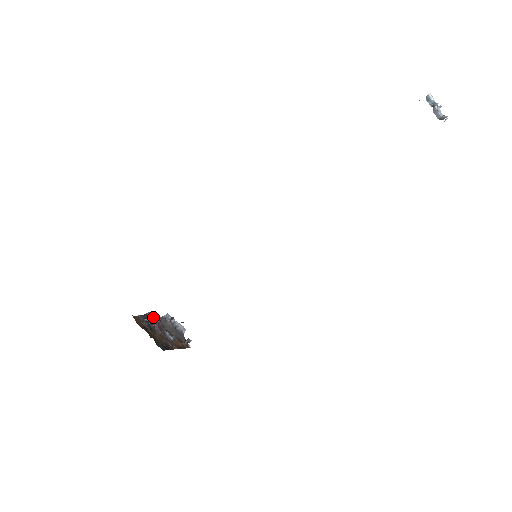
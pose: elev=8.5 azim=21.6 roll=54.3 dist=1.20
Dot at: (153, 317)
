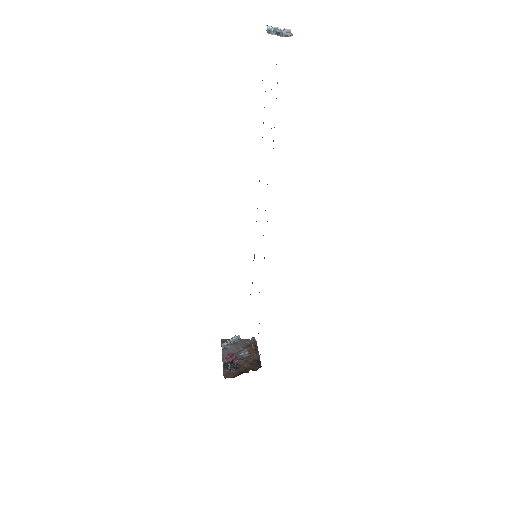
Dot at: (230, 361)
